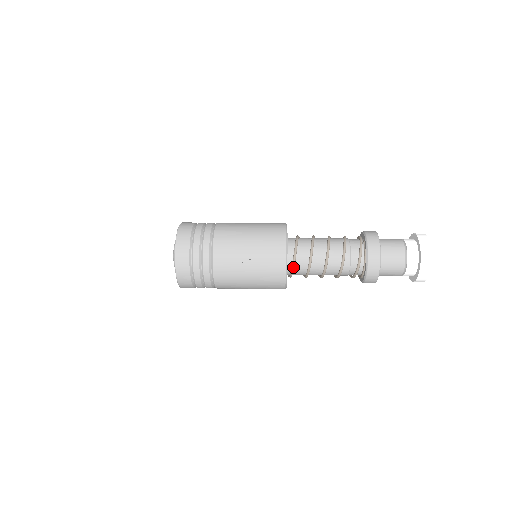
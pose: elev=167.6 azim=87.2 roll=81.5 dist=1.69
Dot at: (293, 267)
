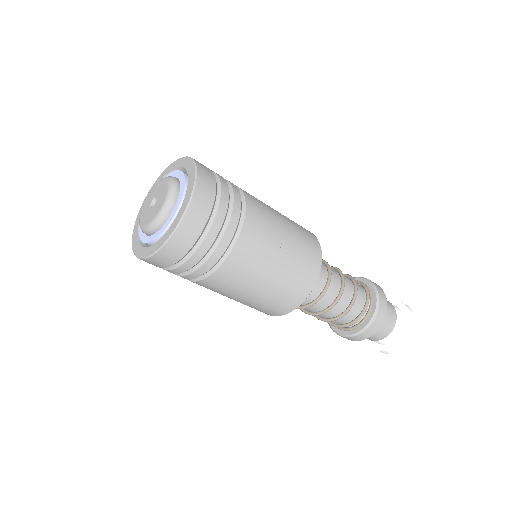
Dot at: occluded
